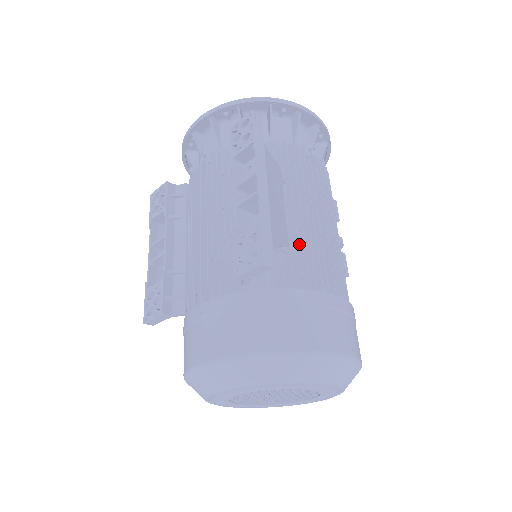
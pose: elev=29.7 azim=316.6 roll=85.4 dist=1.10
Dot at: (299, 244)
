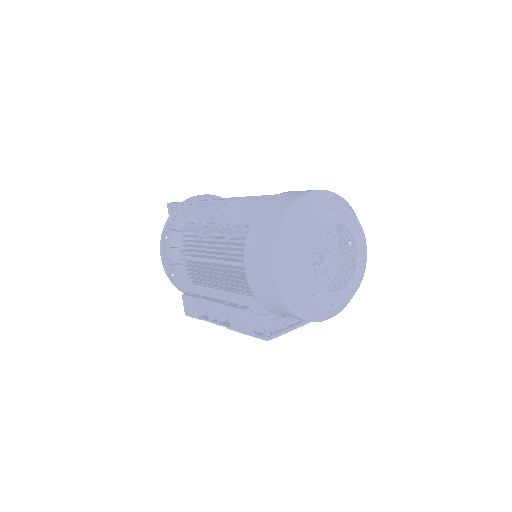
Dot at: occluded
